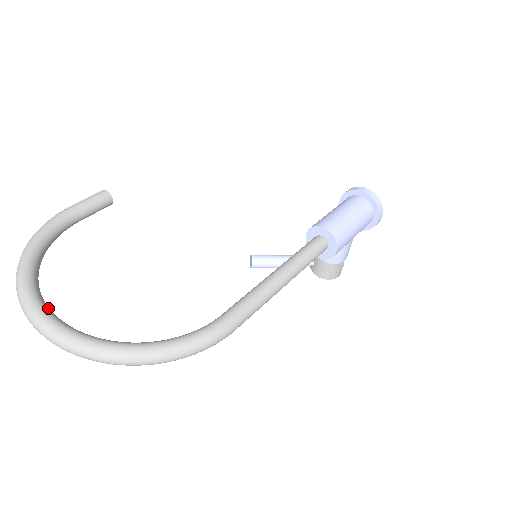
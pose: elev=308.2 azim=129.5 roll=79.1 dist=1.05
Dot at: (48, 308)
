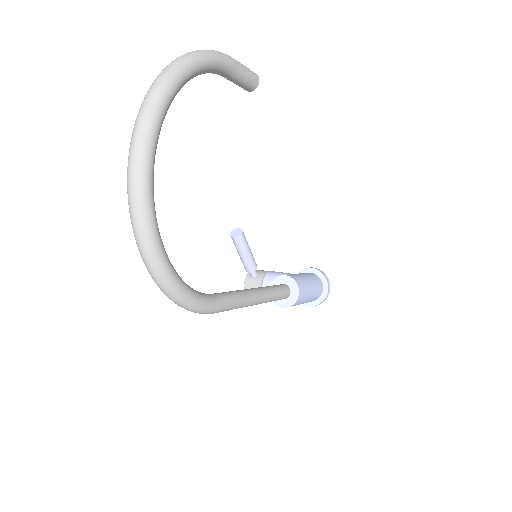
Dot at: occluded
